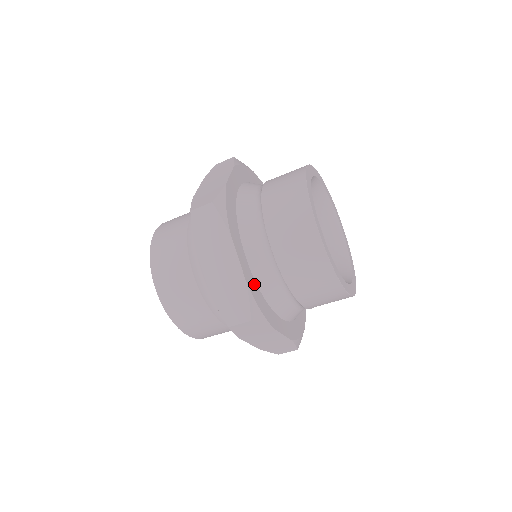
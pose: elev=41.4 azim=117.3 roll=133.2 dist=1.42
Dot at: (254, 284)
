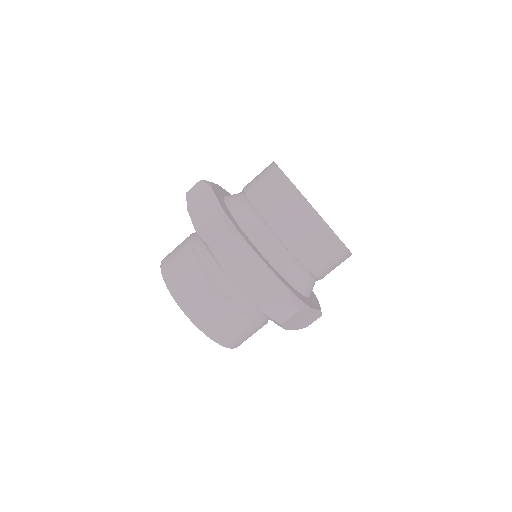
Dot at: (284, 281)
